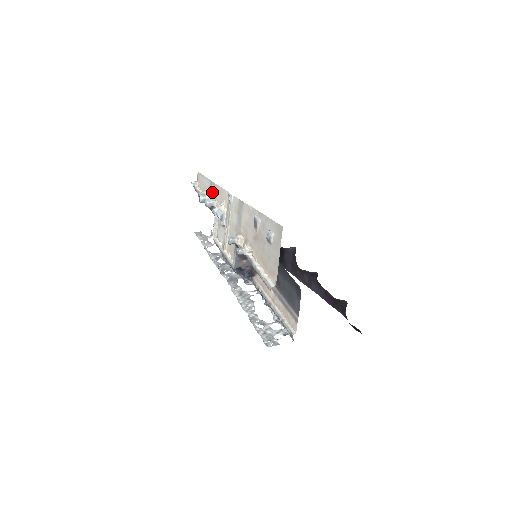
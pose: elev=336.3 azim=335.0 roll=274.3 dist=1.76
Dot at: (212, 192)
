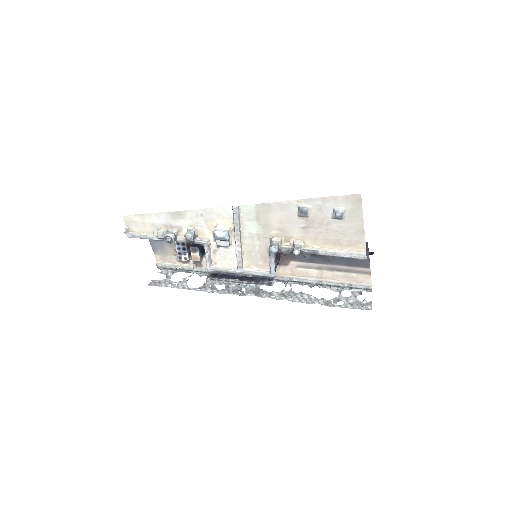
Dot at: (180, 223)
